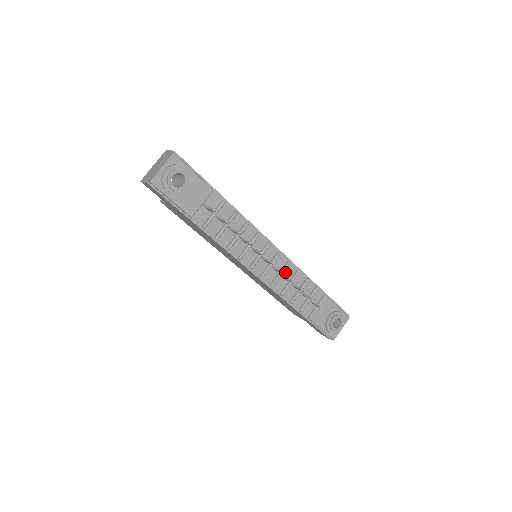
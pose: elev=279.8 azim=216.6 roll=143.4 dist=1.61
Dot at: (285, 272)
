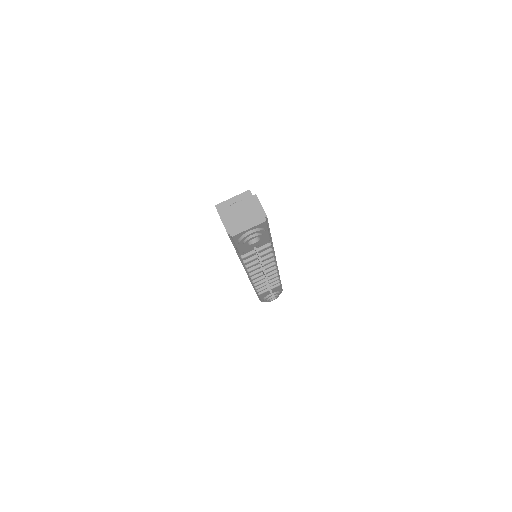
Dot at: occluded
